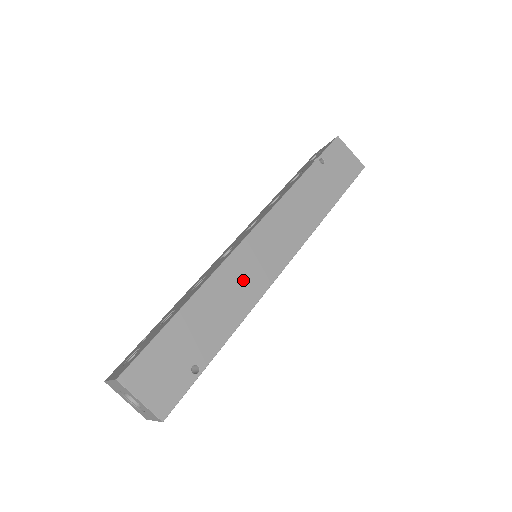
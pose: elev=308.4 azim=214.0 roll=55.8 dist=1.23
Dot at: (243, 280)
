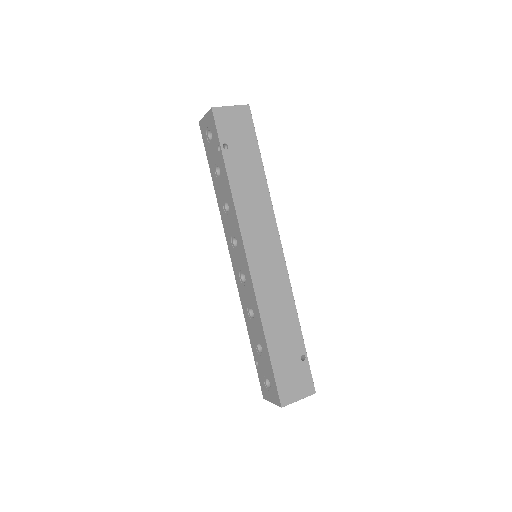
Dot at: (274, 290)
